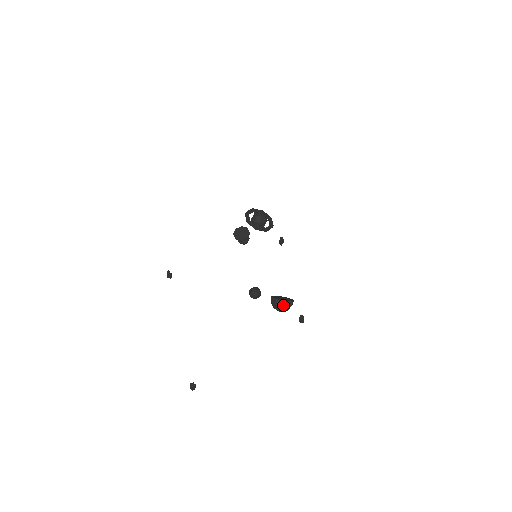
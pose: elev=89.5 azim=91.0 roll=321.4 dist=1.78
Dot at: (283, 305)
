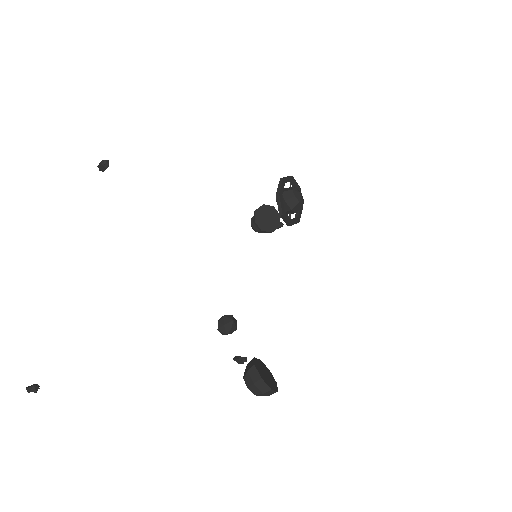
Dot at: (264, 392)
